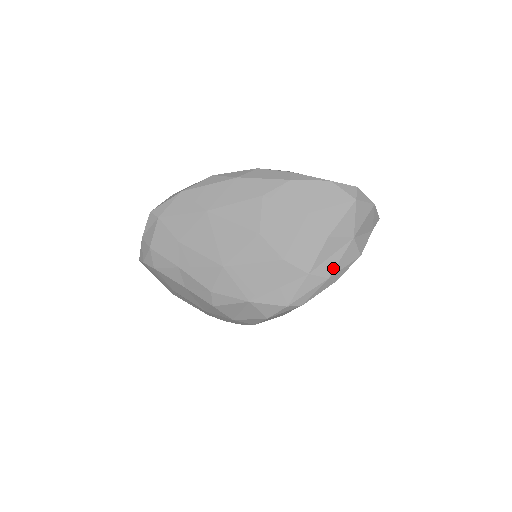
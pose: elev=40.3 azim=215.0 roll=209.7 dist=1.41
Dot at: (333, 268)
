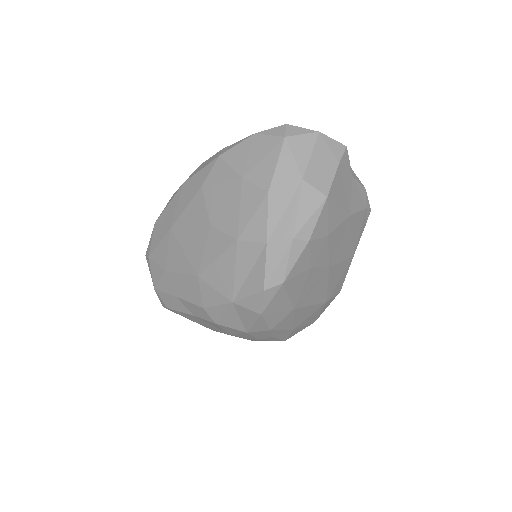
Dot at: (293, 225)
